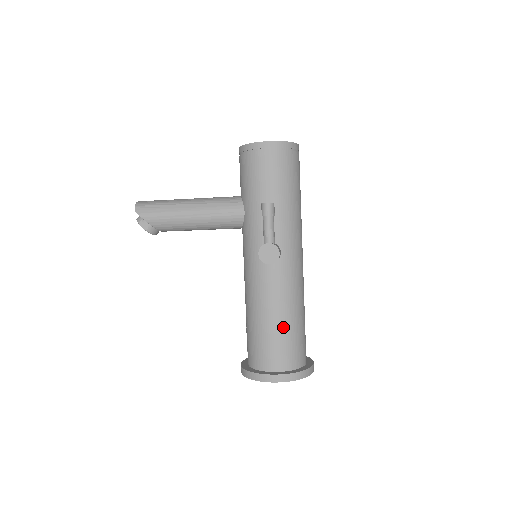
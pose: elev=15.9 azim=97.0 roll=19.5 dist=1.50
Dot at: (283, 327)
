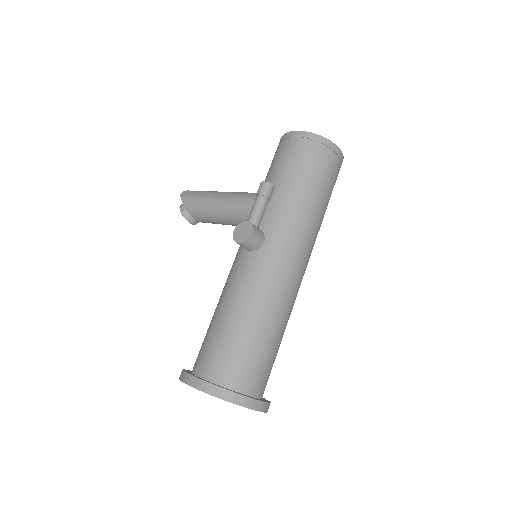
Dot at: (232, 327)
